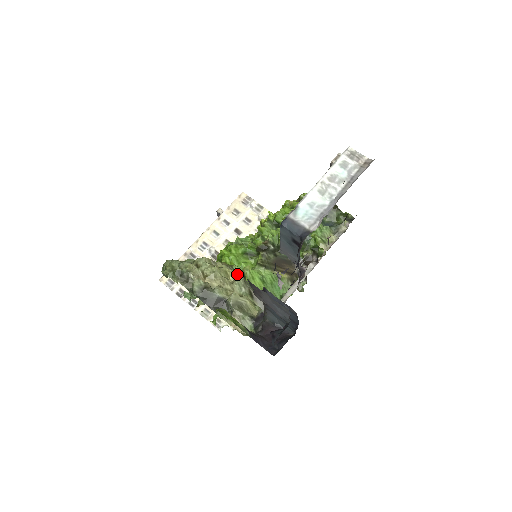
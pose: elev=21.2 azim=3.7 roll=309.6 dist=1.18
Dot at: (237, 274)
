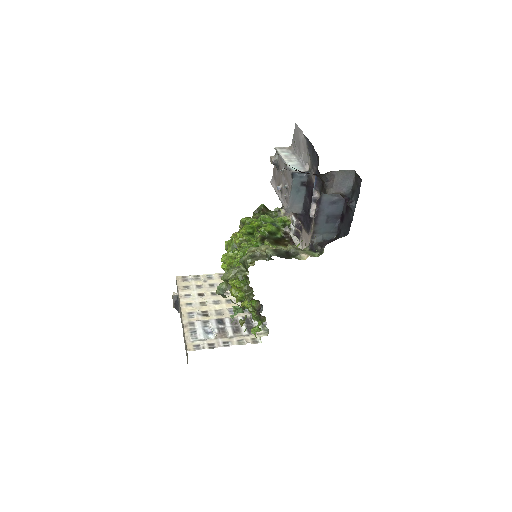
Dot at: occluded
